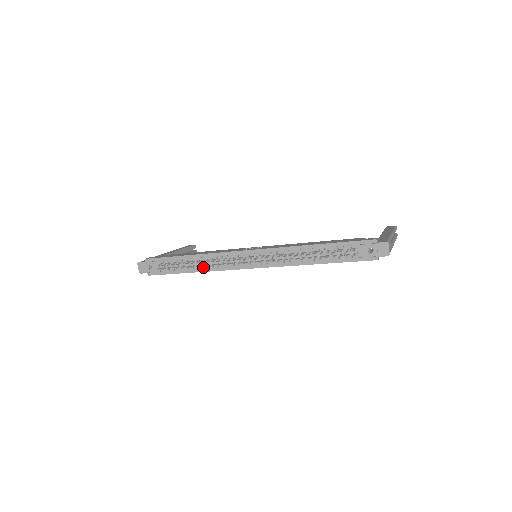
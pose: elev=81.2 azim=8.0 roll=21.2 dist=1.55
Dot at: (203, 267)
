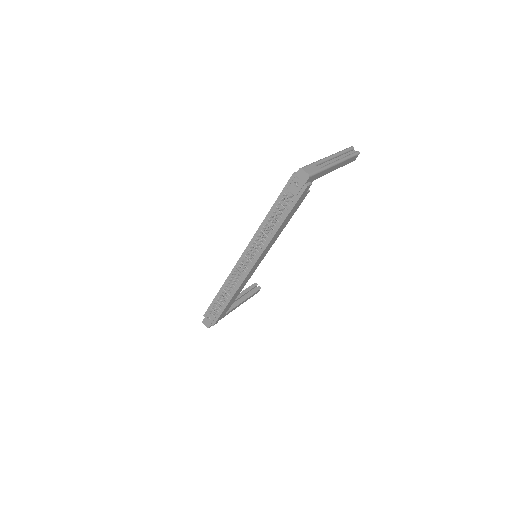
Dot at: (231, 292)
